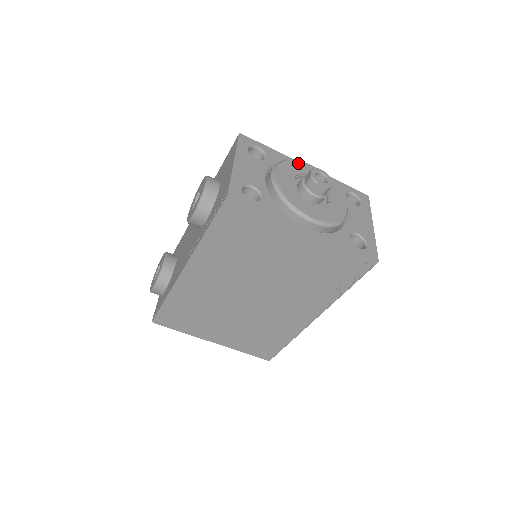
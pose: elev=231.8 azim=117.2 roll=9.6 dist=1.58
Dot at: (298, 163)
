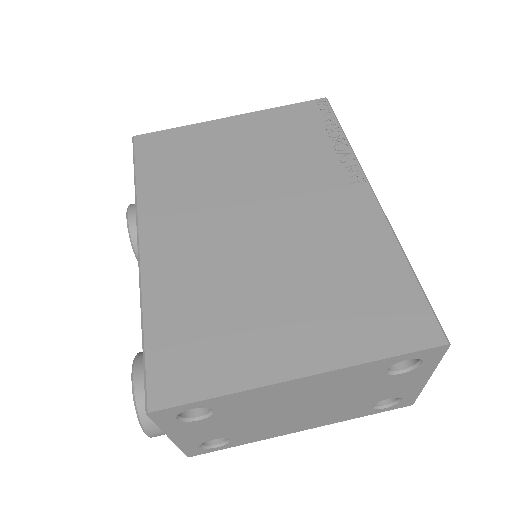
Dot at: occluded
